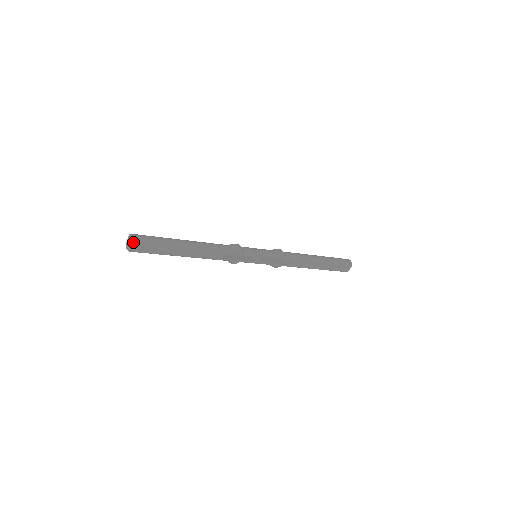
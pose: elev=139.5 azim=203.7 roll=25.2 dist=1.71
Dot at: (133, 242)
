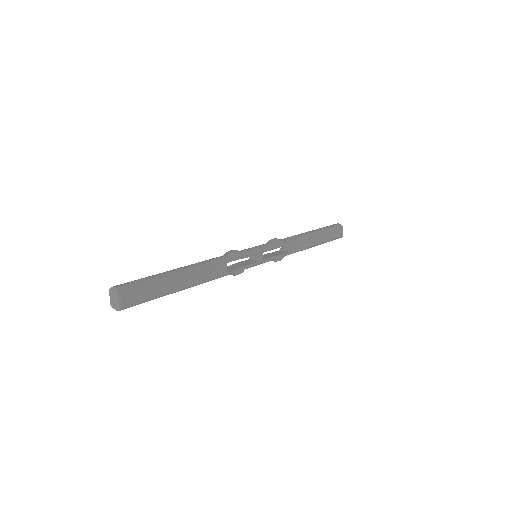
Dot at: (120, 293)
